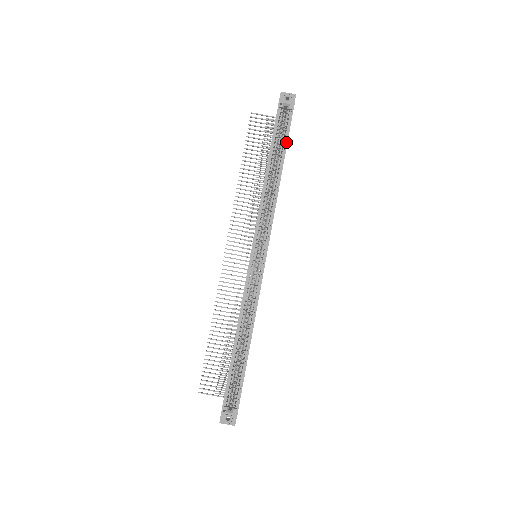
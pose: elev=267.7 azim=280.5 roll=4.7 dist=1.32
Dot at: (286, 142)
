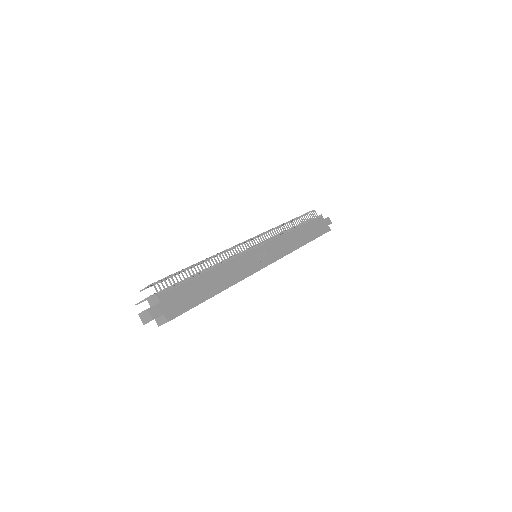
Dot at: occluded
